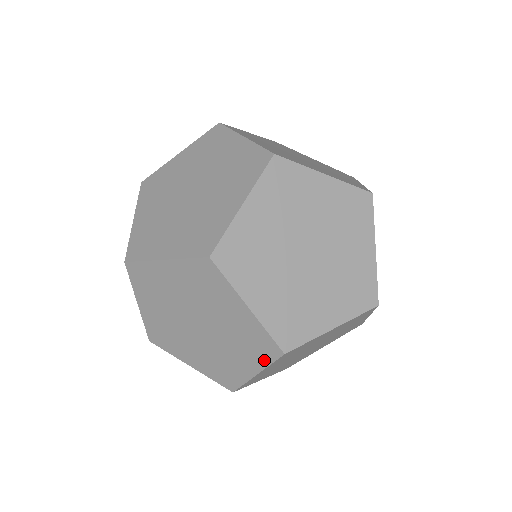
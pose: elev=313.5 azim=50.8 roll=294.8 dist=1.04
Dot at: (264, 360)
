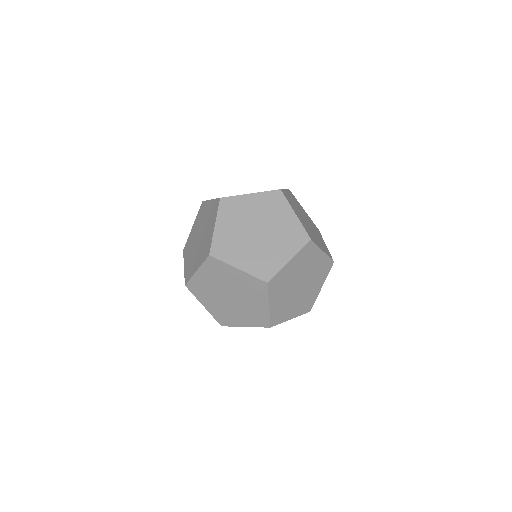
Dot at: occluded
